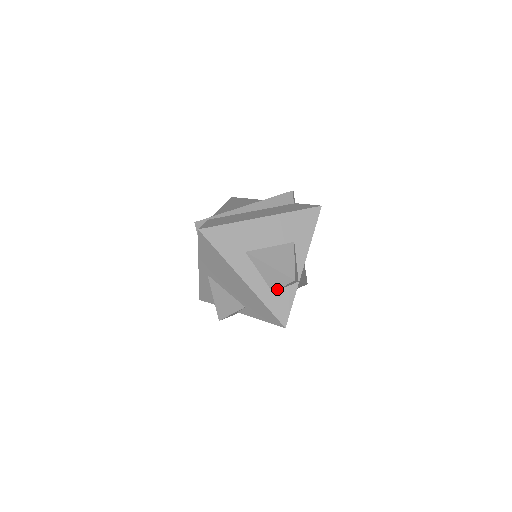
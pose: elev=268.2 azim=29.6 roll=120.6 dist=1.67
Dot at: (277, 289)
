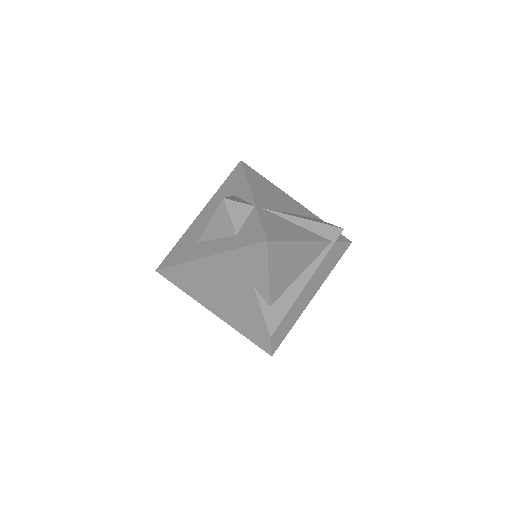
Dot at: (233, 227)
